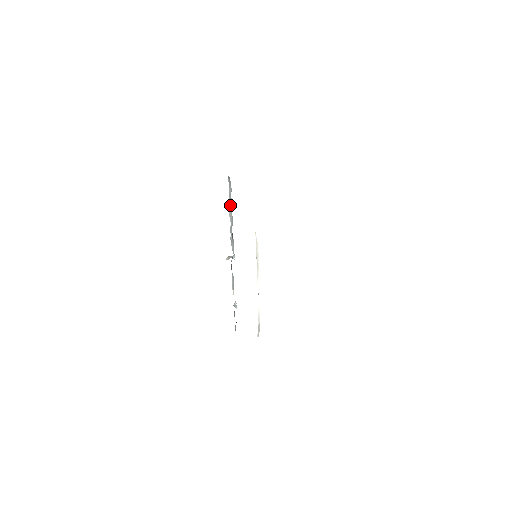
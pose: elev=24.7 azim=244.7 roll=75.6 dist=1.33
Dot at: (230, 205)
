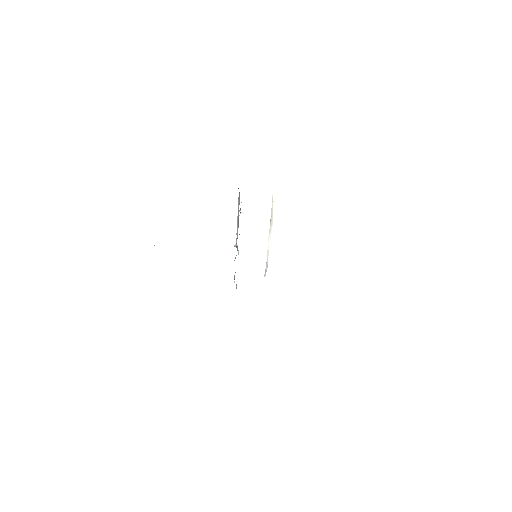
Dot at: (238, 214)
